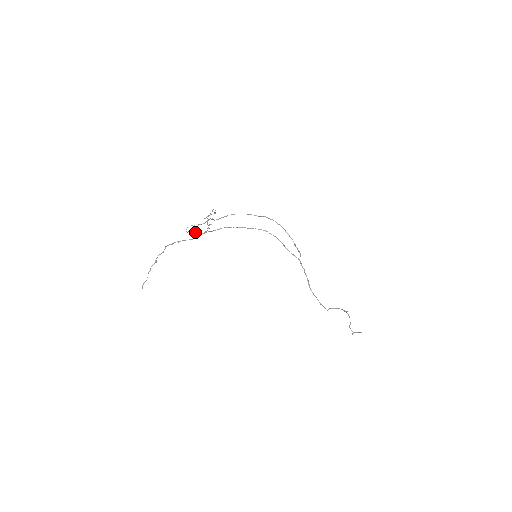
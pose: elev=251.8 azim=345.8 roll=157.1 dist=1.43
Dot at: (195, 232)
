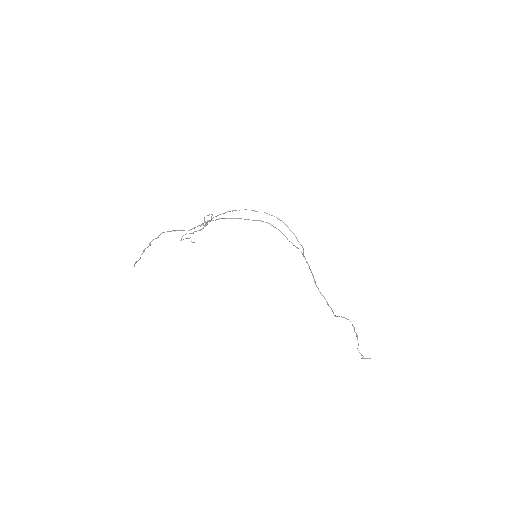
Dot at: occluded
